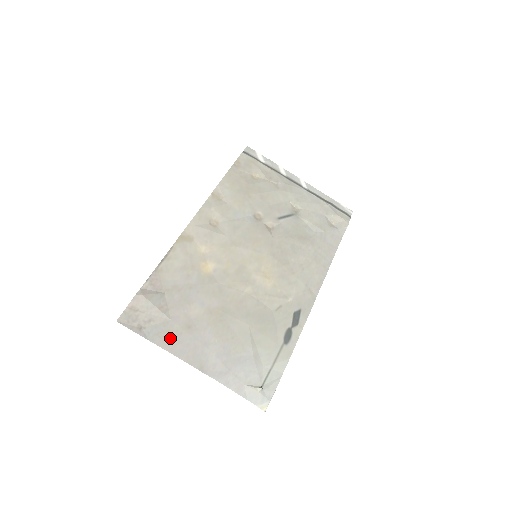
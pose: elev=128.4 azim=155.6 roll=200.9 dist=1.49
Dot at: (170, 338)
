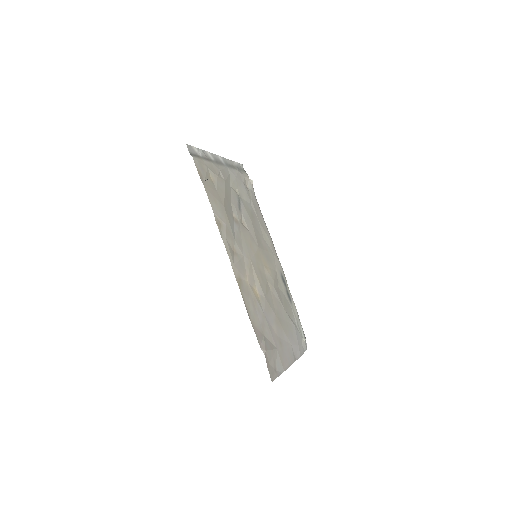
Dot at: (284, 360)
